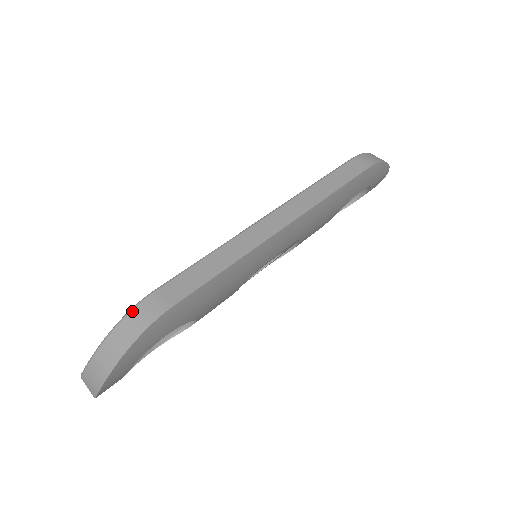
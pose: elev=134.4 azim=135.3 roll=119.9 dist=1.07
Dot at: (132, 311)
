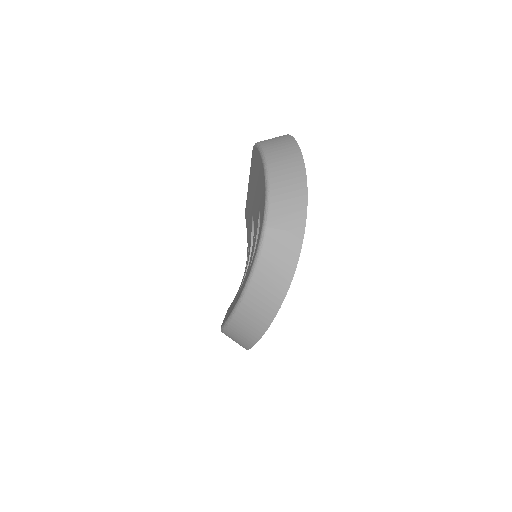
Dot at: occluded
